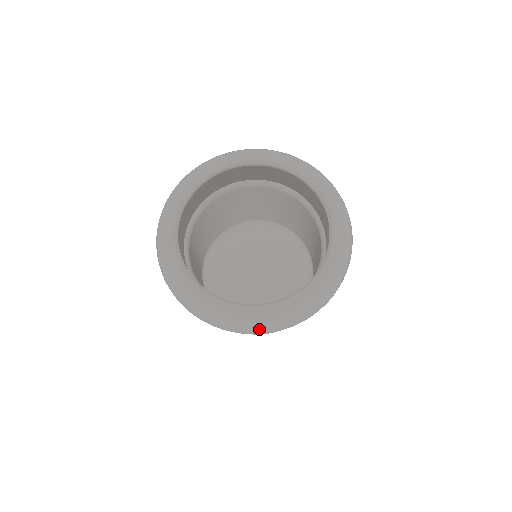
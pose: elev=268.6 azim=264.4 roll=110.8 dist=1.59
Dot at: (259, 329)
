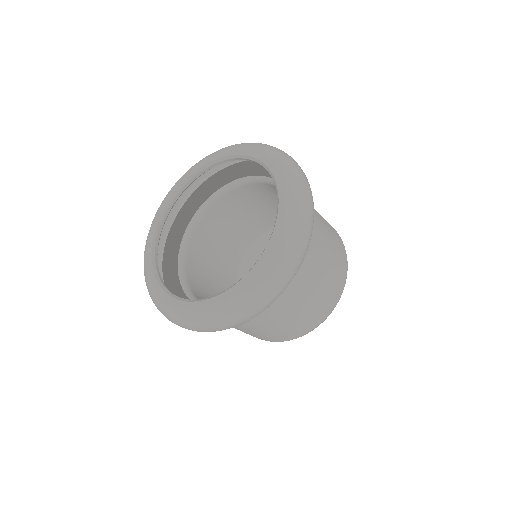
Dot at: (235, 315)
